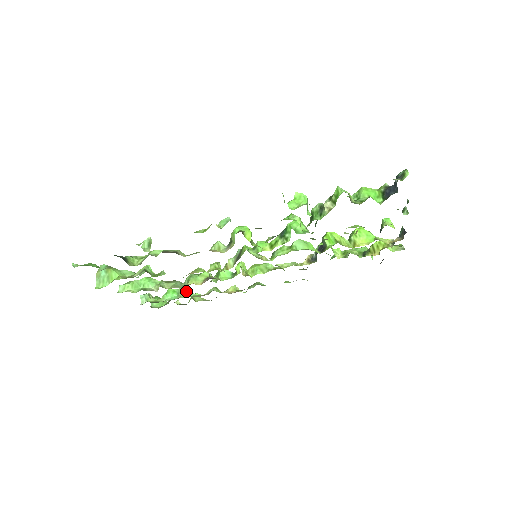
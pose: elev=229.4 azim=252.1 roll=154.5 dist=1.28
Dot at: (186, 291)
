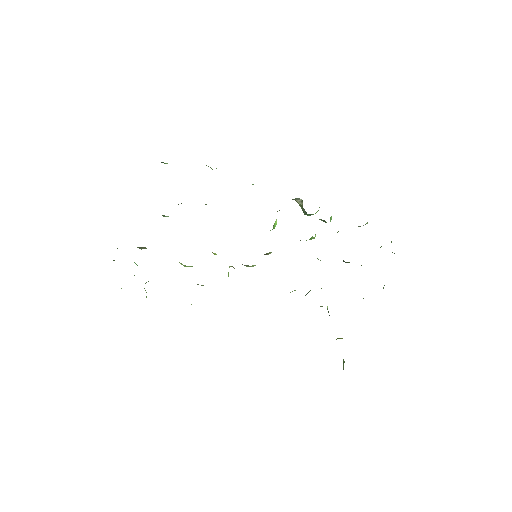
Dot at: occluded
